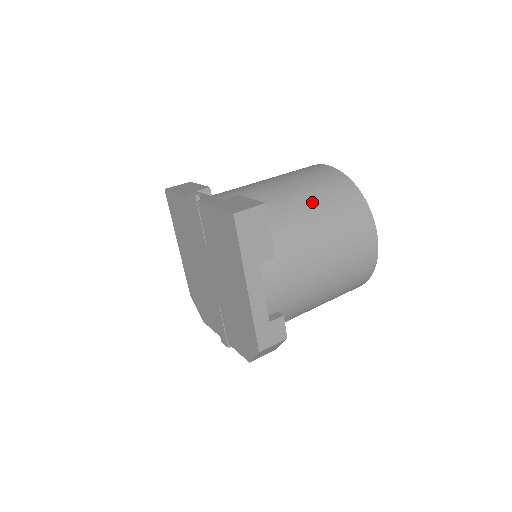
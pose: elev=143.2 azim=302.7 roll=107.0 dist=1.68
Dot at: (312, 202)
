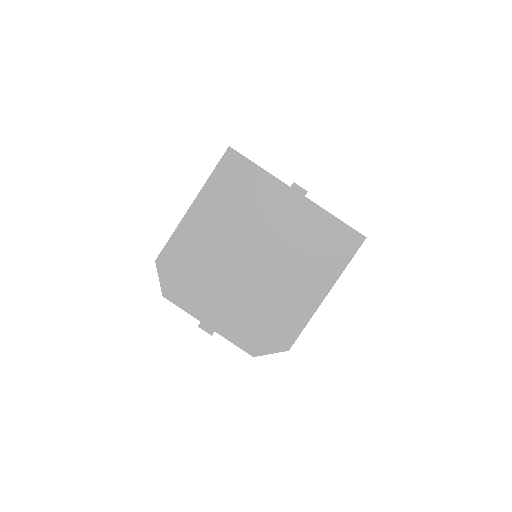
Dot at: occluded
